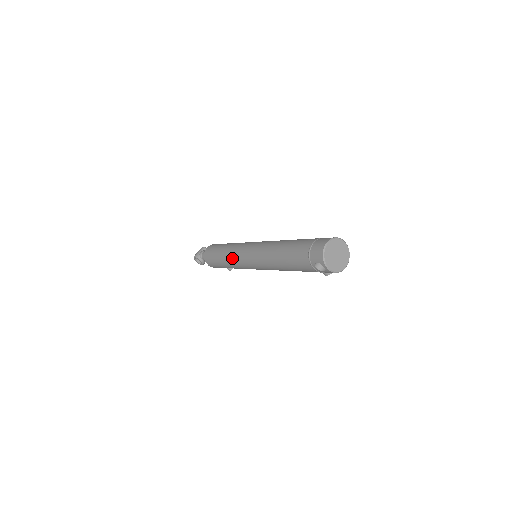
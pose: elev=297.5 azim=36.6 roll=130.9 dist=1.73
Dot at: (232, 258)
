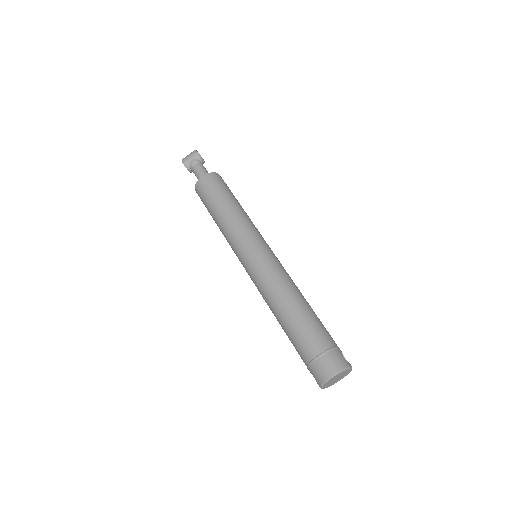
Dot at: (228, 240)
